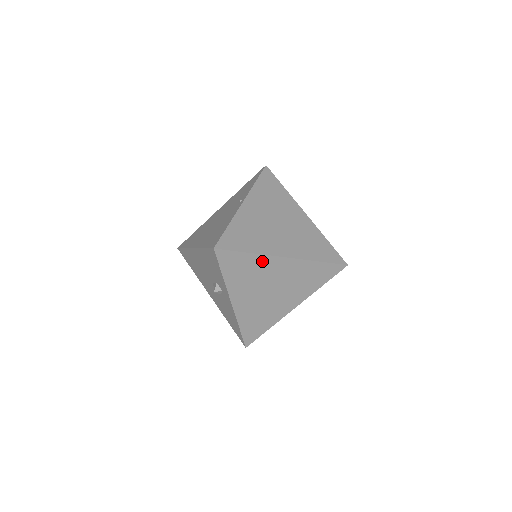
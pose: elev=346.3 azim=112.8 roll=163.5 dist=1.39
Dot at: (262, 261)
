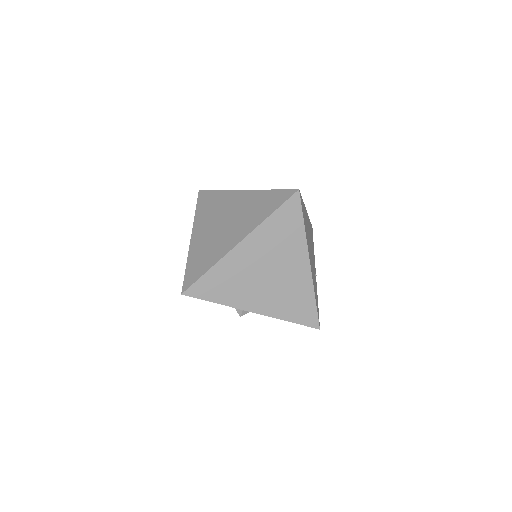
Dot at: (227, 264)
